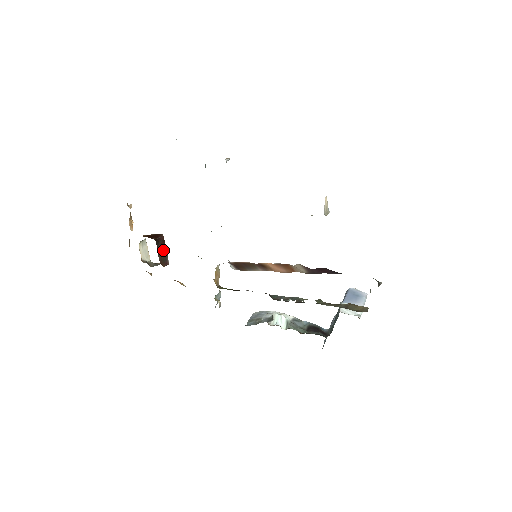
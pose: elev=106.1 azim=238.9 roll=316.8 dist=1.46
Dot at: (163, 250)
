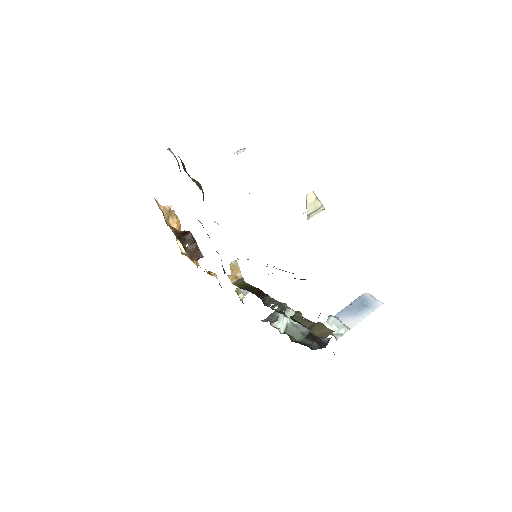
Dot at: (192, 246)
